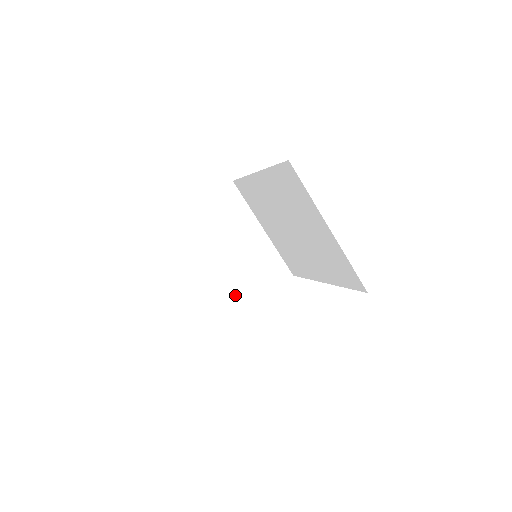
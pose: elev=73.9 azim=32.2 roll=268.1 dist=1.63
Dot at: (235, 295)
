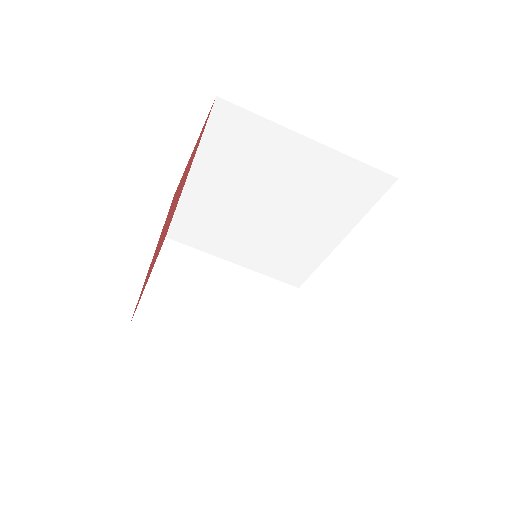
Dot at: (262, 347)
